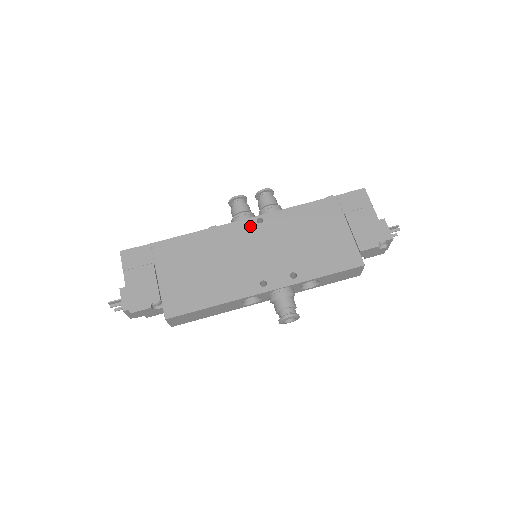
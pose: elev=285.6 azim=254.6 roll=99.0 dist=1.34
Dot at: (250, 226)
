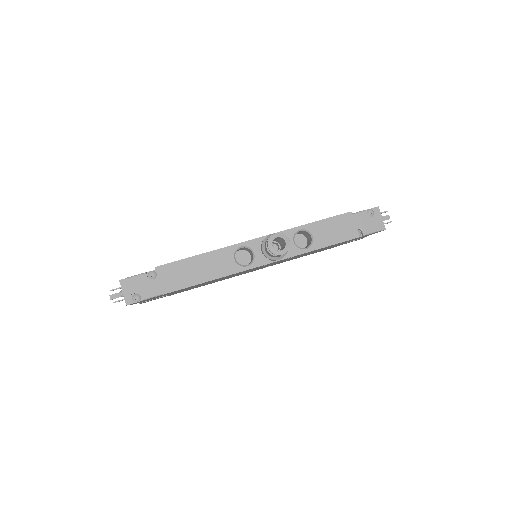
Dot at: occluded
